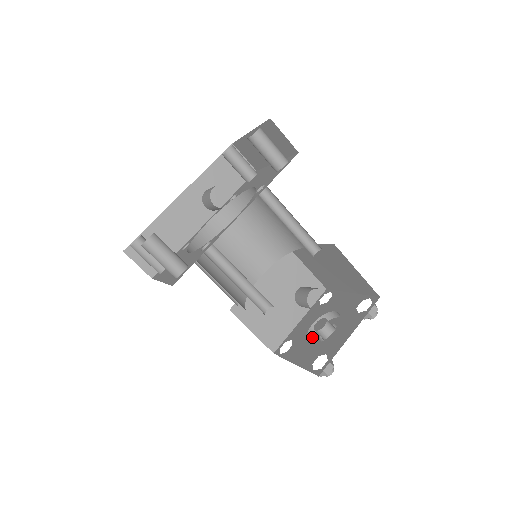
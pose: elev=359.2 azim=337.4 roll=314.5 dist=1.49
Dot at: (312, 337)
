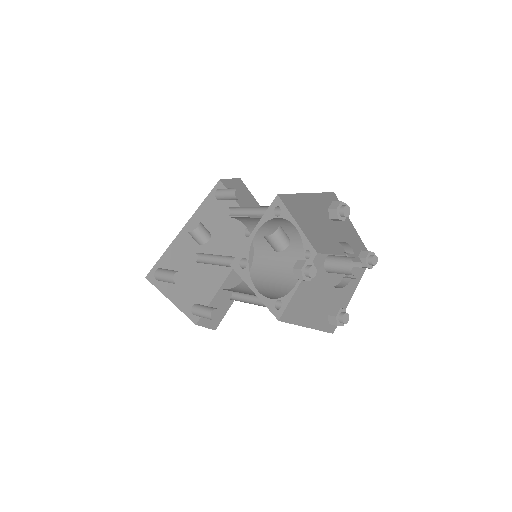
Dot at: (344, 286)
